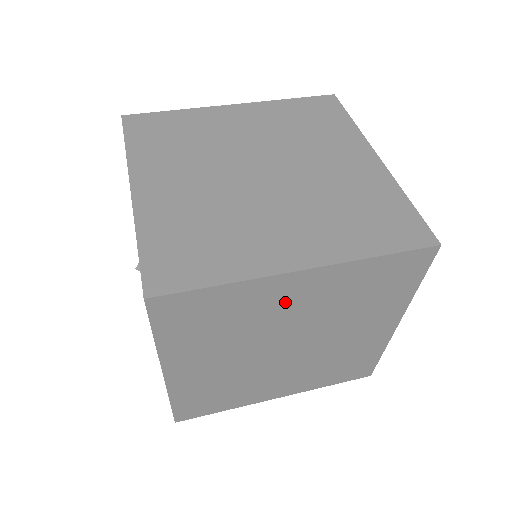
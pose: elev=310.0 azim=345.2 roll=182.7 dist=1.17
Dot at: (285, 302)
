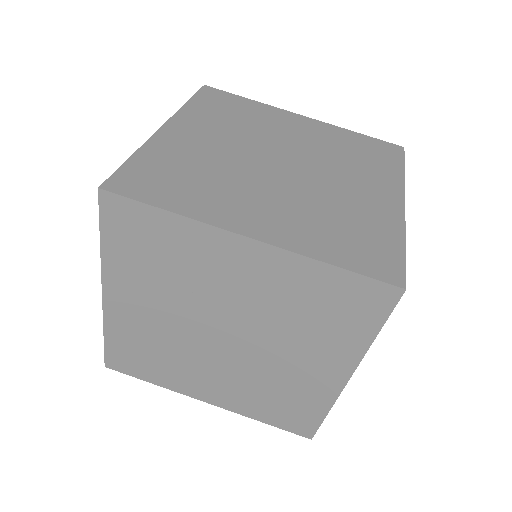
Dot at: (227, 271)
